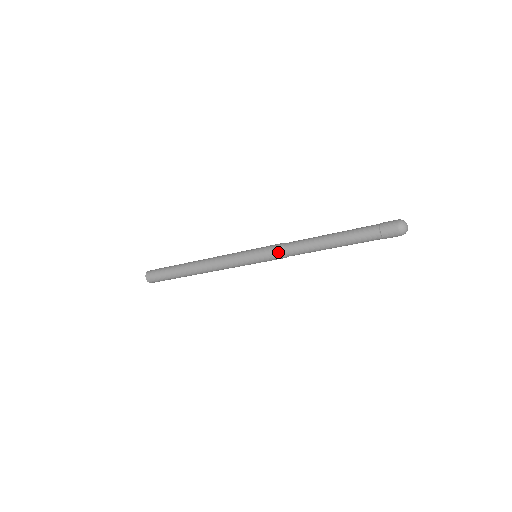
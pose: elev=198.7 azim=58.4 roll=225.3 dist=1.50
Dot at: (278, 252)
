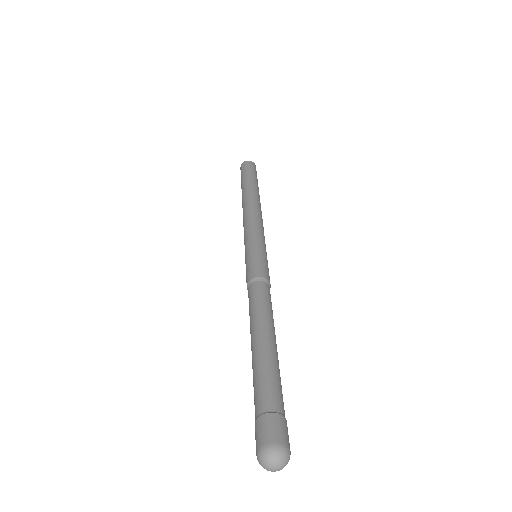
Dot at: (247, 285)
